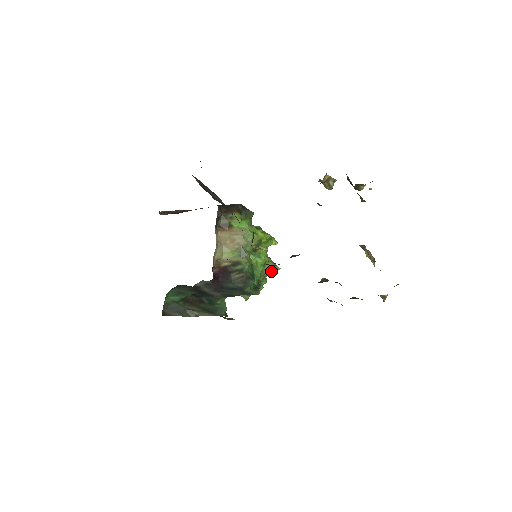
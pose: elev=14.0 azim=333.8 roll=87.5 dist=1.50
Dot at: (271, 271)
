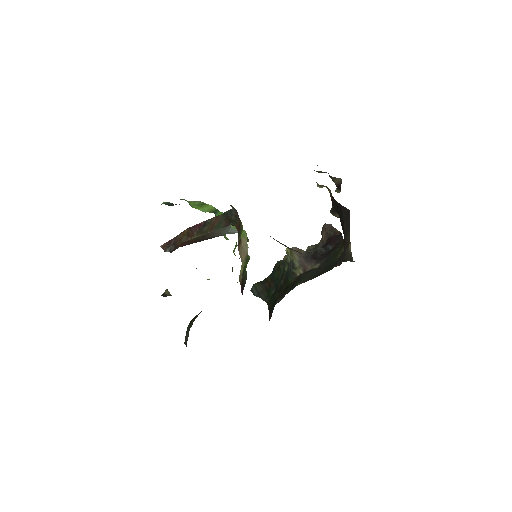
Dot at: occluded
